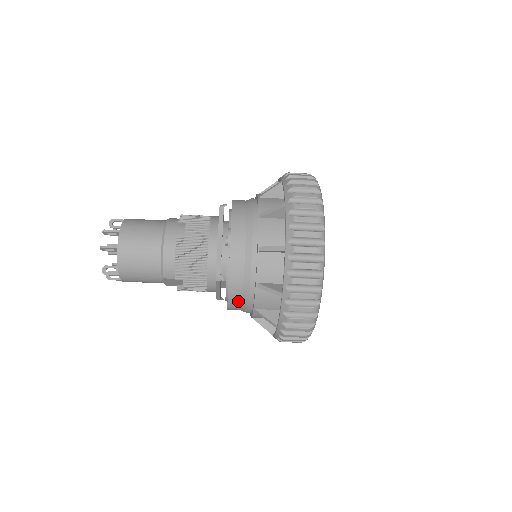
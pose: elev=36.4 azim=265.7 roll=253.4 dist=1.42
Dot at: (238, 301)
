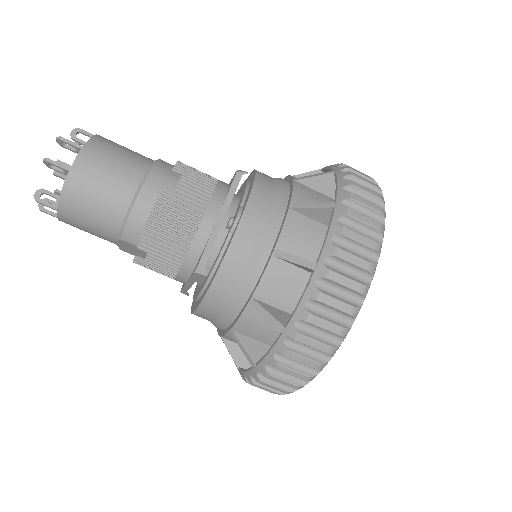
Dot at: (213, 310)
